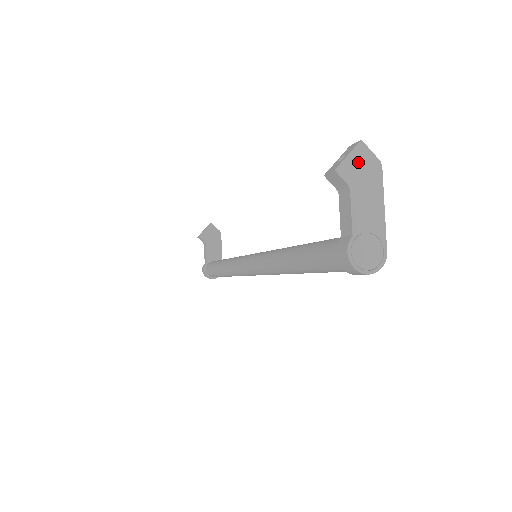
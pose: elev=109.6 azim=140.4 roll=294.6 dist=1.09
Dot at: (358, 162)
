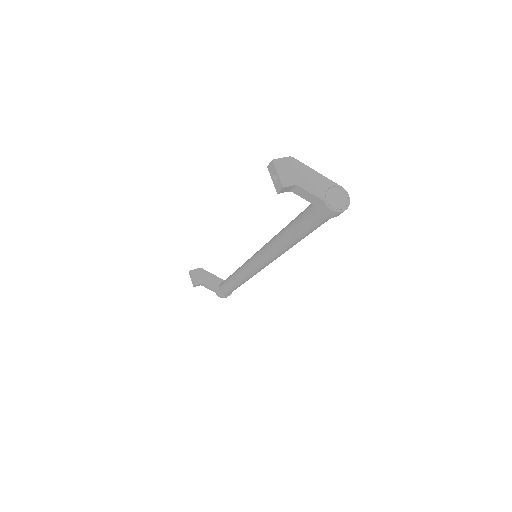
Dot at: (284, 170)
